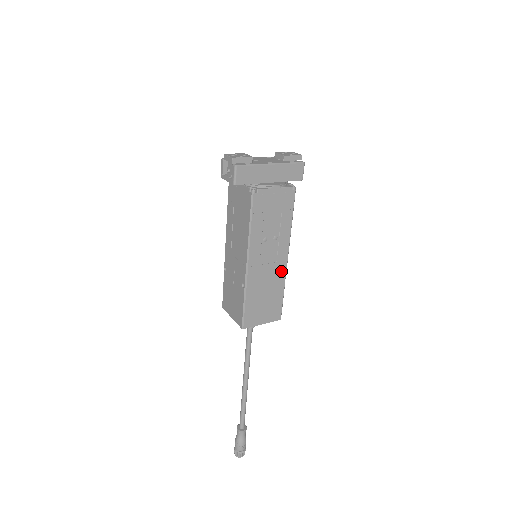
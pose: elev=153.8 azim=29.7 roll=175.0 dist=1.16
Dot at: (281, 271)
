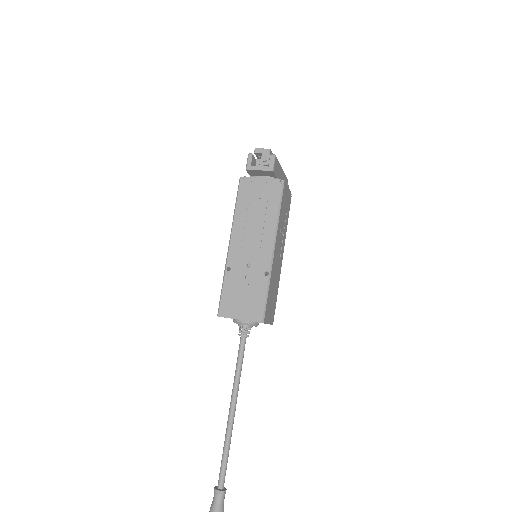
Dot at: (280, 270)
